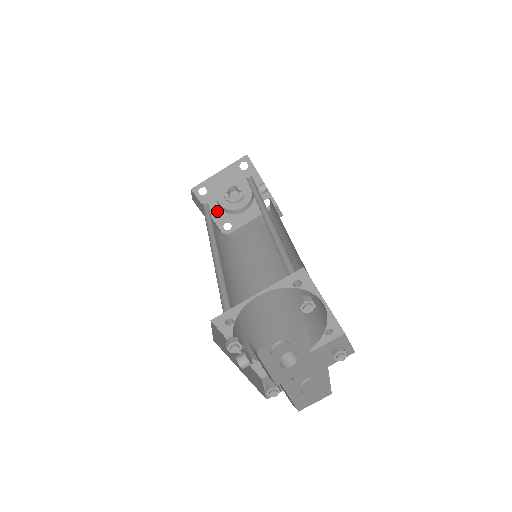
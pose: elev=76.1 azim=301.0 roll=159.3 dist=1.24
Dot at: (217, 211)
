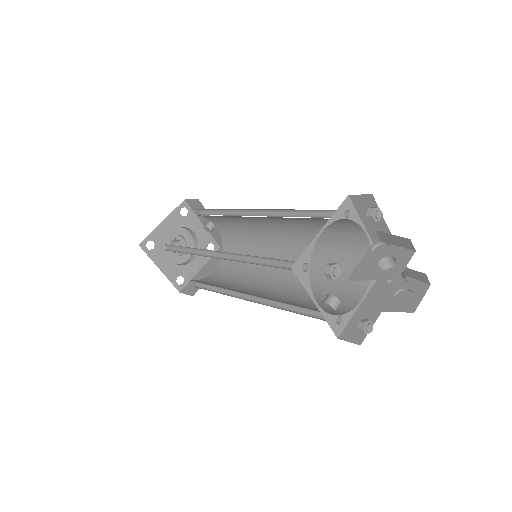
Dot at: (167, 265)
